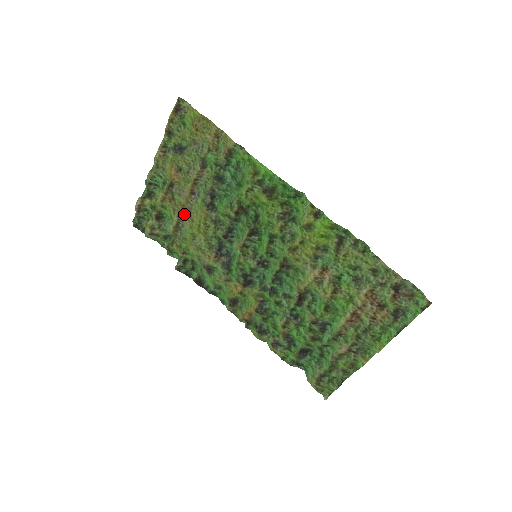
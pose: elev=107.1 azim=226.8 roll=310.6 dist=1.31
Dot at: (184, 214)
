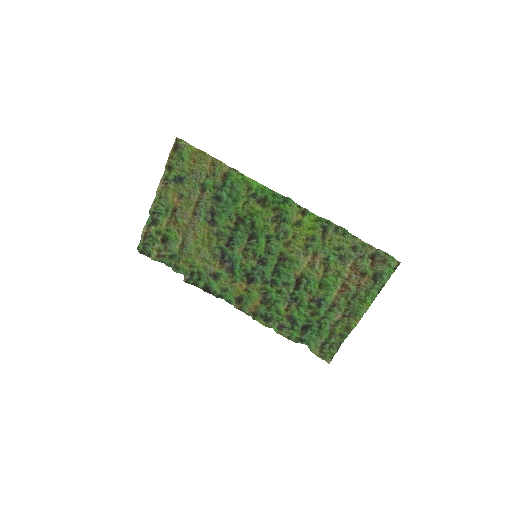
Dot at: (188, 233)
